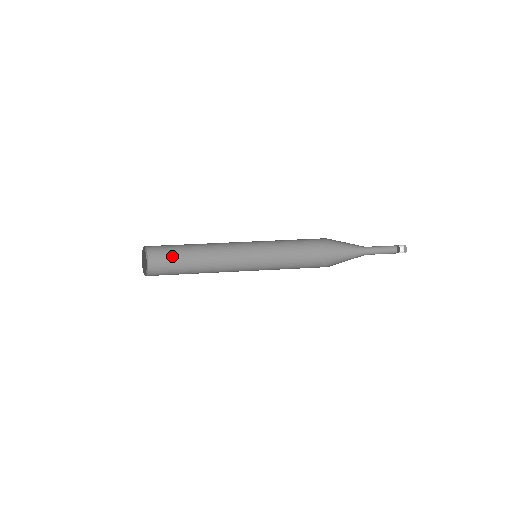
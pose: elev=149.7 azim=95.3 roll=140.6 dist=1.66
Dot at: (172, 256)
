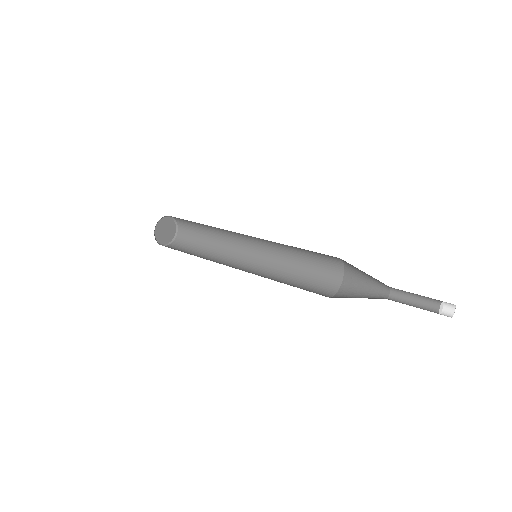
Dot at: (194, 226)
